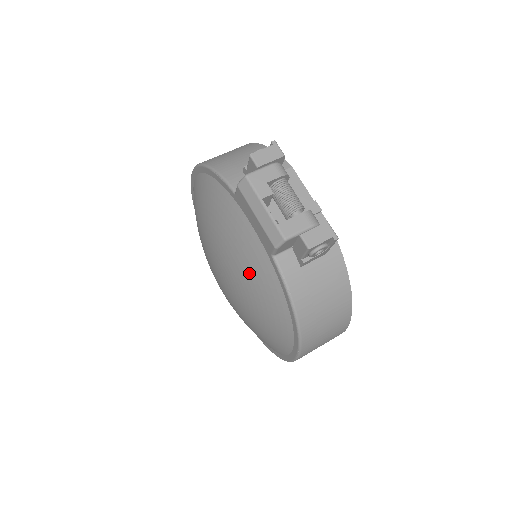
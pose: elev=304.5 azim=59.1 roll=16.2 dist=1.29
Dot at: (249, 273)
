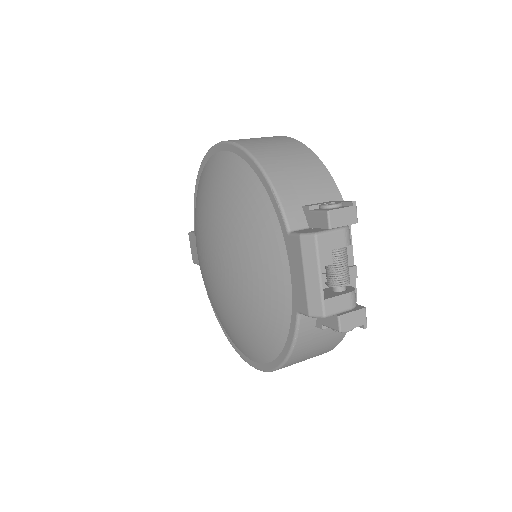
Dot at: (259, 301)
